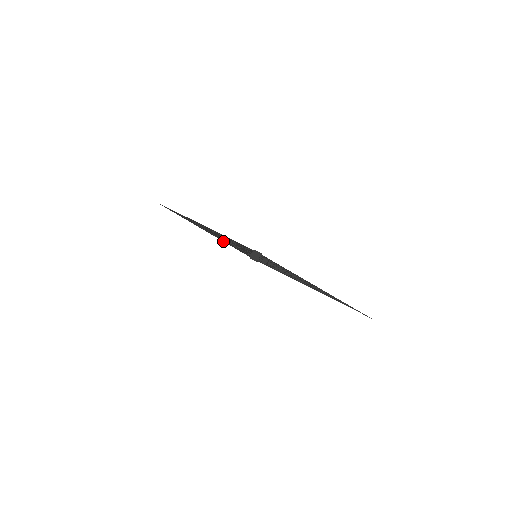
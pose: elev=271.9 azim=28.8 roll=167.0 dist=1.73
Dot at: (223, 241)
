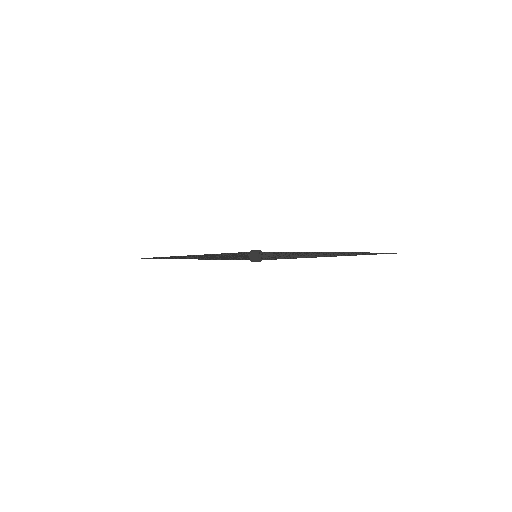
Dot at: (217, 259)
